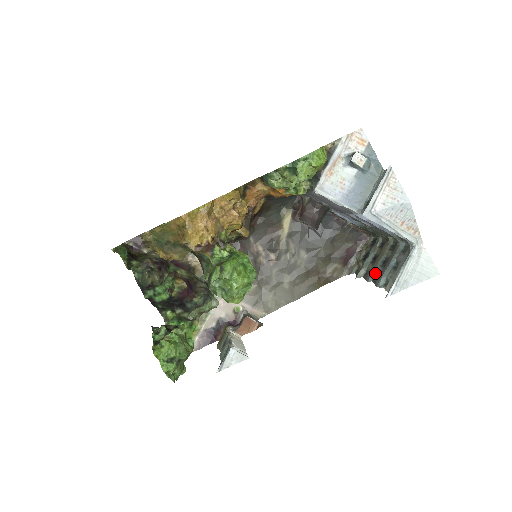
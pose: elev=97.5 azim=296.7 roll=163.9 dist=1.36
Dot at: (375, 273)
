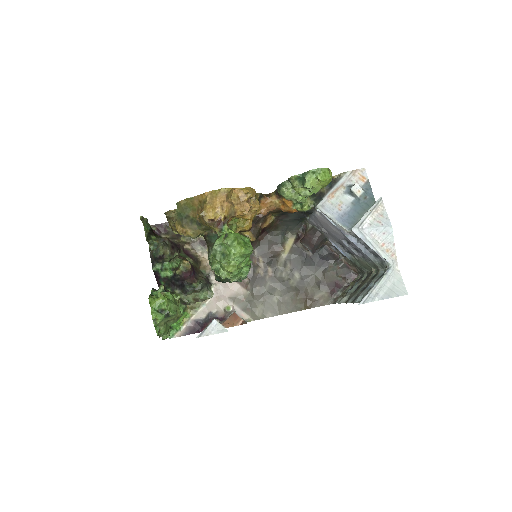
Dot at: (355, 296)
